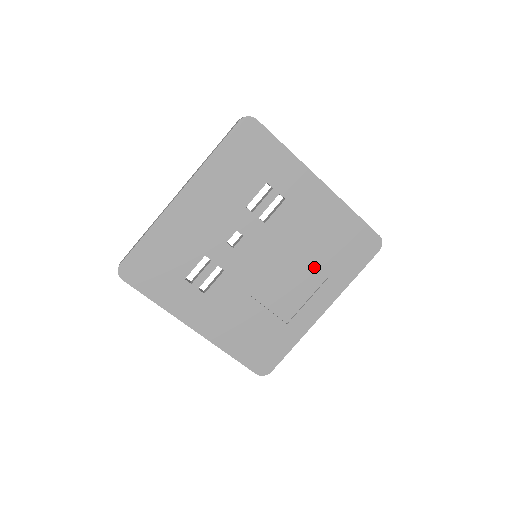
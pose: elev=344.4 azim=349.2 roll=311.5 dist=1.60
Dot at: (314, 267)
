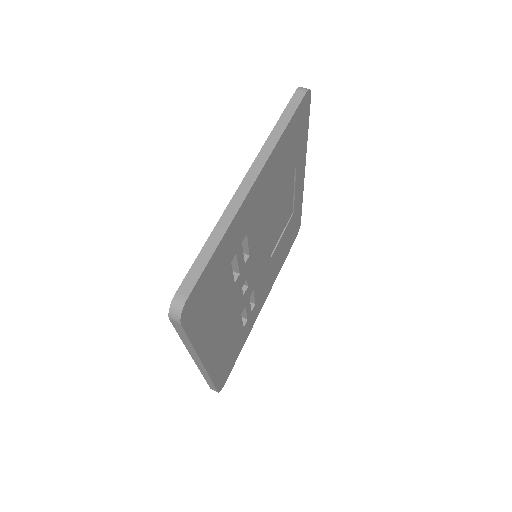
Dot at: (285, 186)
